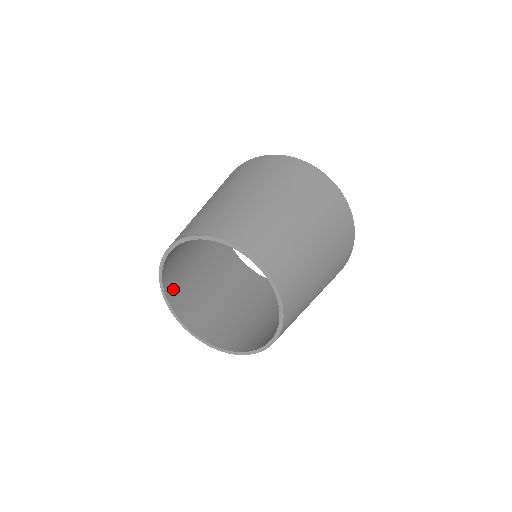
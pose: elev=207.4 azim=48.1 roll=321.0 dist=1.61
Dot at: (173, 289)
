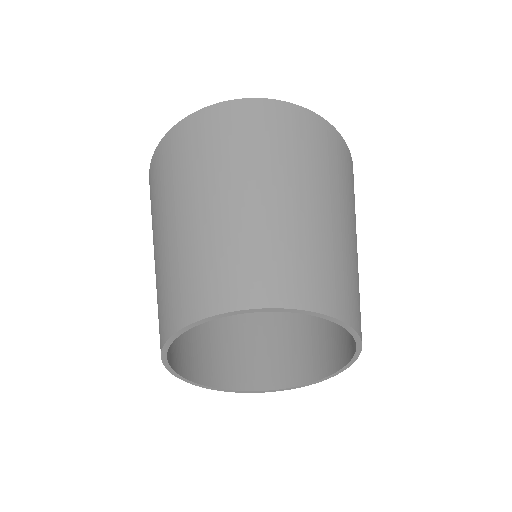
Dot at: (233, 373)
